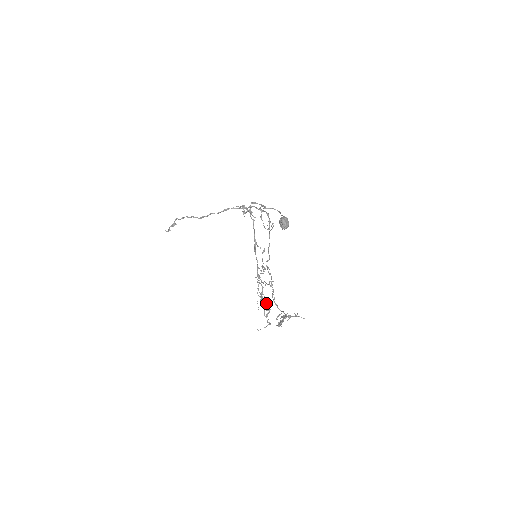
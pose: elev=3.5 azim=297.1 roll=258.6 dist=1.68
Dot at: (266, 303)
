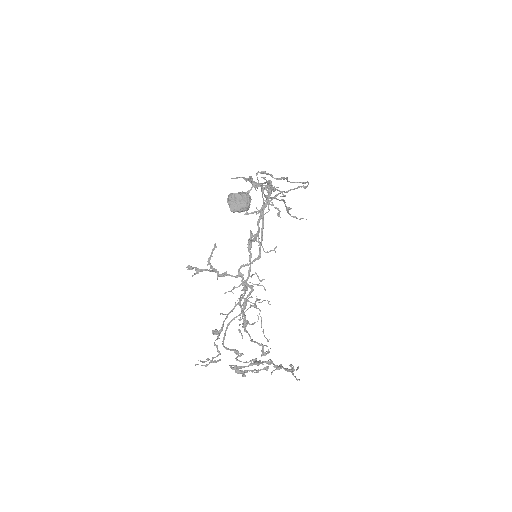
Dot at: (220, 329)
